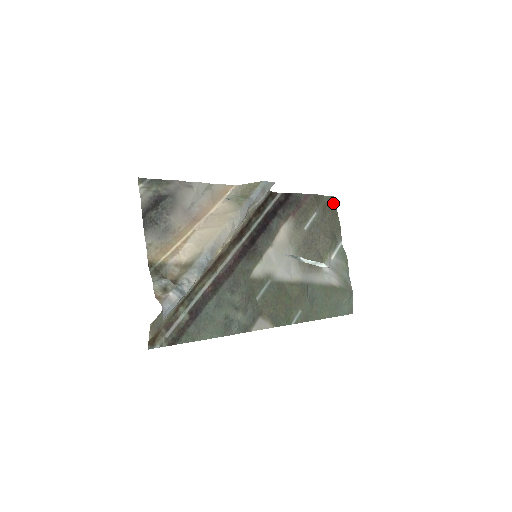
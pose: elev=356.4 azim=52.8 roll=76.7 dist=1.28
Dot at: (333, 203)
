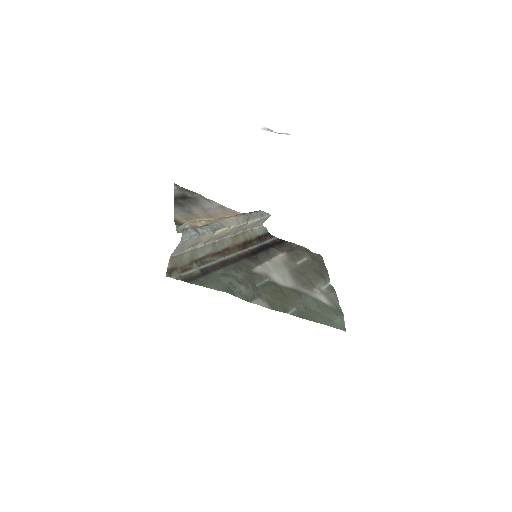
Dot at: (321, 258)
